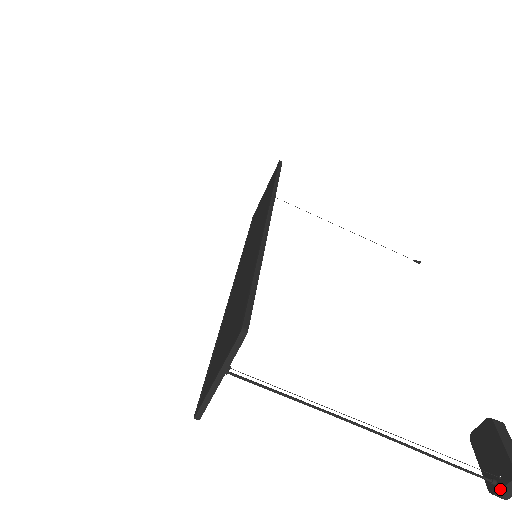
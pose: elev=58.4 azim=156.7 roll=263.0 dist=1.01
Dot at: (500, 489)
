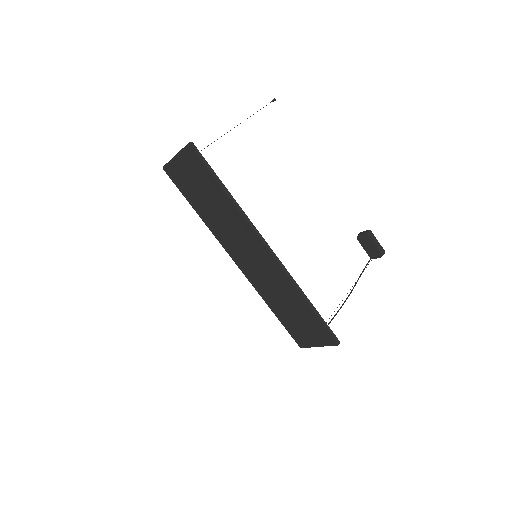
Dot at: occluded
